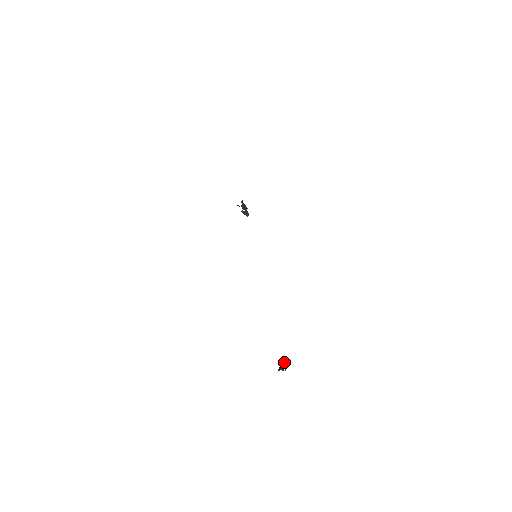
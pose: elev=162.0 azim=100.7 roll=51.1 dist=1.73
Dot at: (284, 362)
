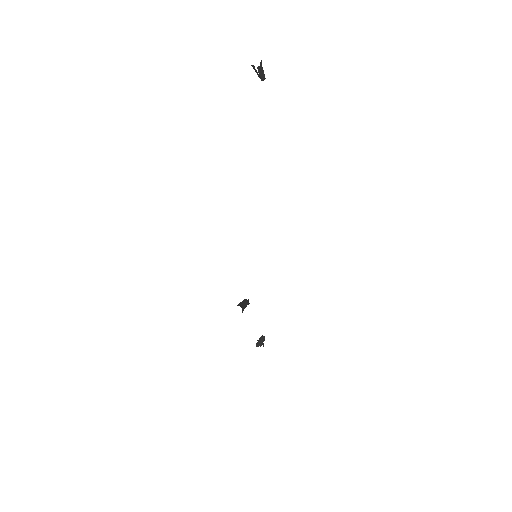
Dot at: (264, 338)
